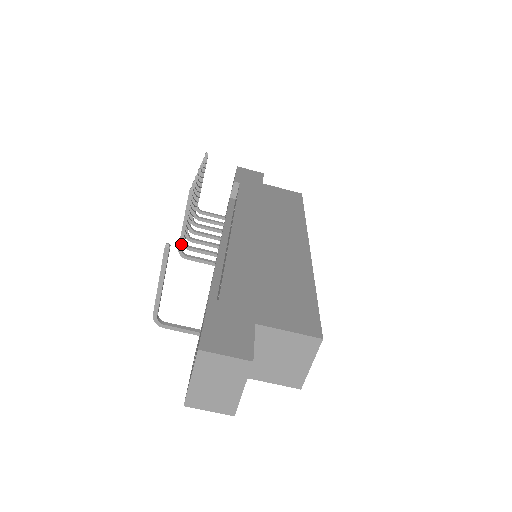
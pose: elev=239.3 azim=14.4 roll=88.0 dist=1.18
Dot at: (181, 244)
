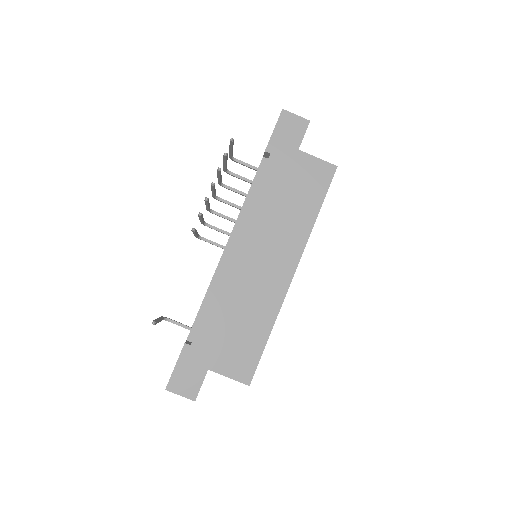
Dot at: occluded
